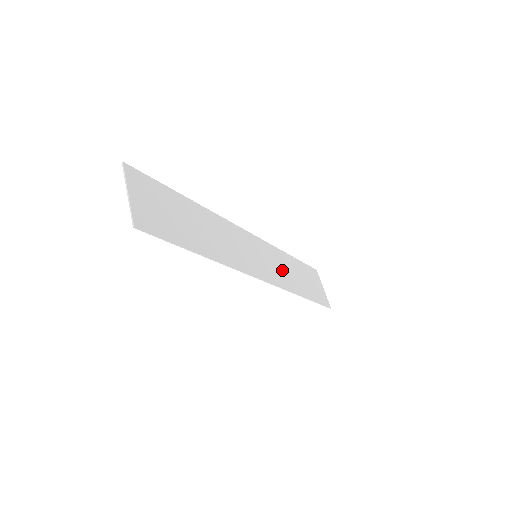
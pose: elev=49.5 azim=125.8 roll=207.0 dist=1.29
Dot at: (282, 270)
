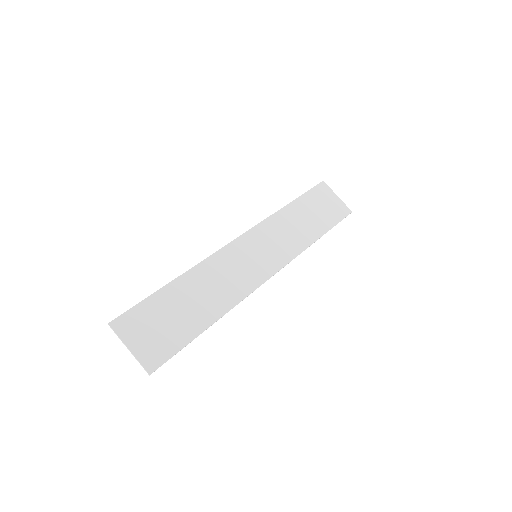
Dot at: (287, 236)
